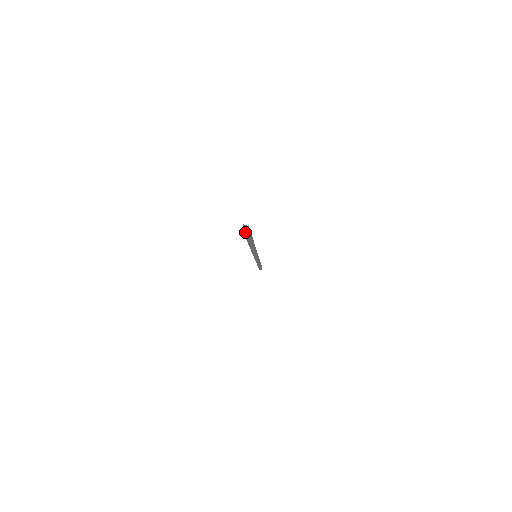
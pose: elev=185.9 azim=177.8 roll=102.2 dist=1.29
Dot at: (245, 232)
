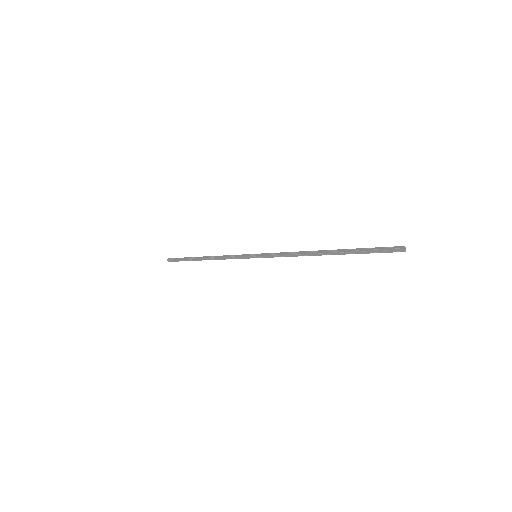
Dot at: (393, 250)
